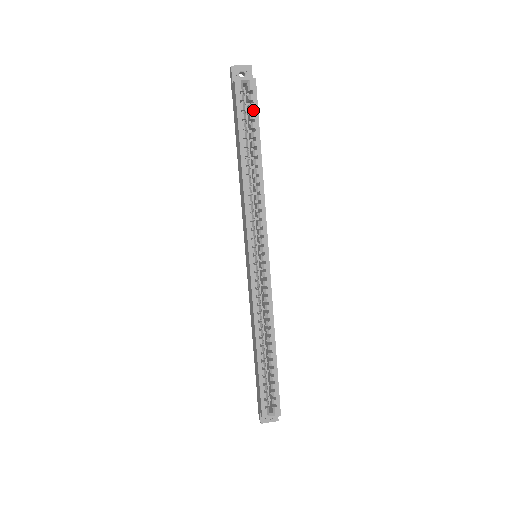
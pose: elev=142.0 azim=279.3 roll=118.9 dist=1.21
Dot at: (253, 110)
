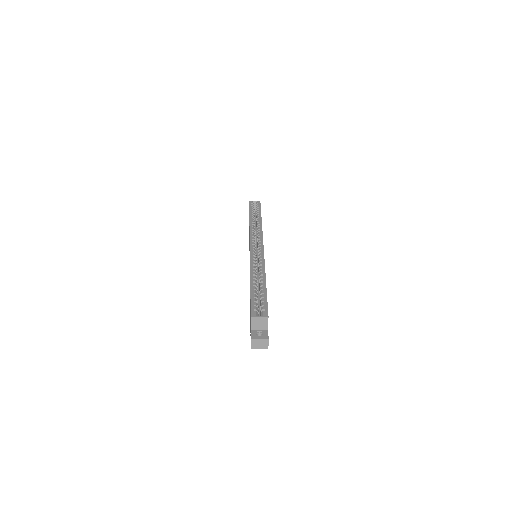
Dot at: occluded
